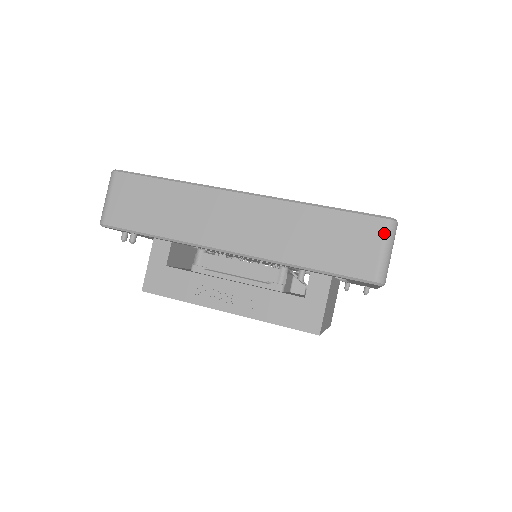
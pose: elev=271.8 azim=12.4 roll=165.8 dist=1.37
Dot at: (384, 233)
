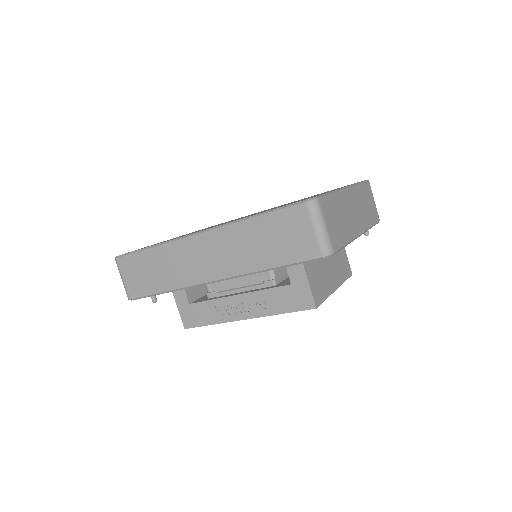
Dot at: (309, 215)
